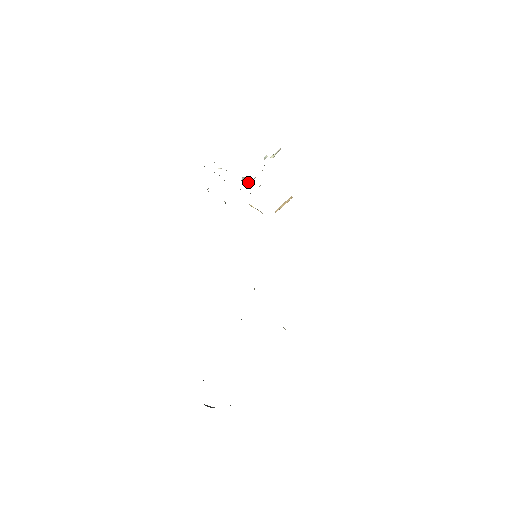
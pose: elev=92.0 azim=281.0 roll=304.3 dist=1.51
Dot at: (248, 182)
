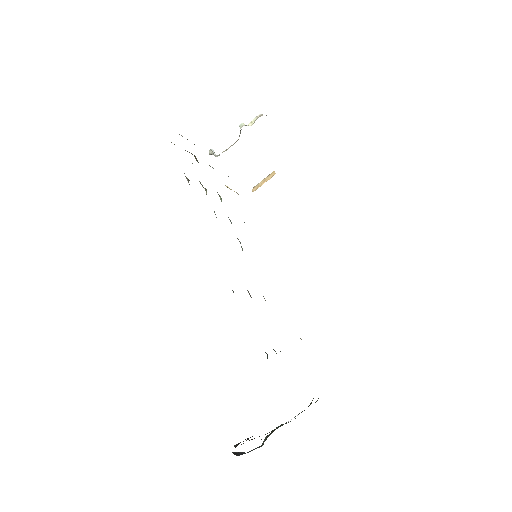
Dot at: (217, 156)
